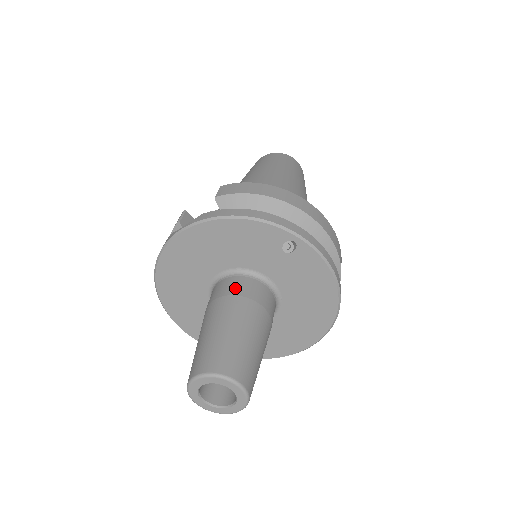
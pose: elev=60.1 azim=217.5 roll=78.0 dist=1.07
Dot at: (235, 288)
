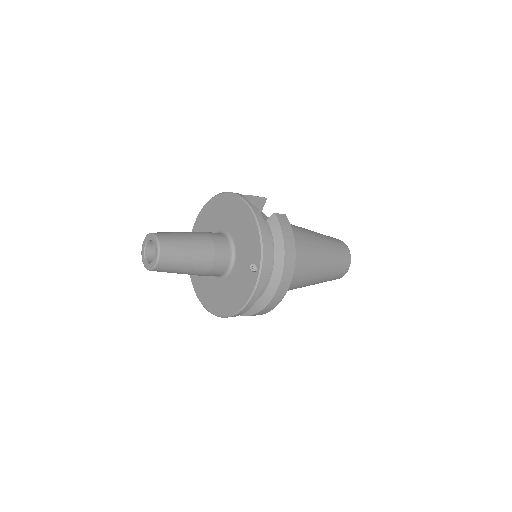
Dot at: (220, 244)
